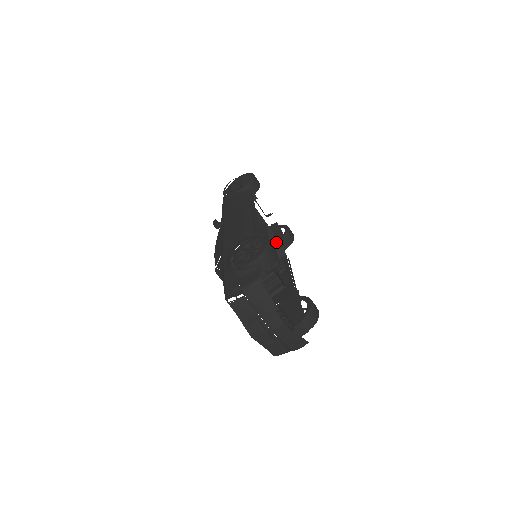
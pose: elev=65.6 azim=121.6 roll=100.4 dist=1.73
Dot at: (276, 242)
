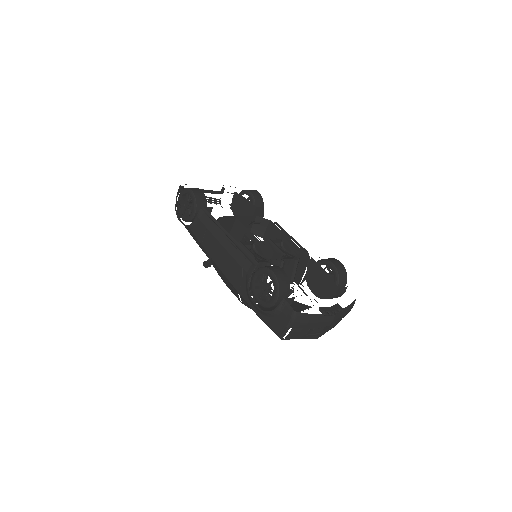
Dot at: (254, 218)
